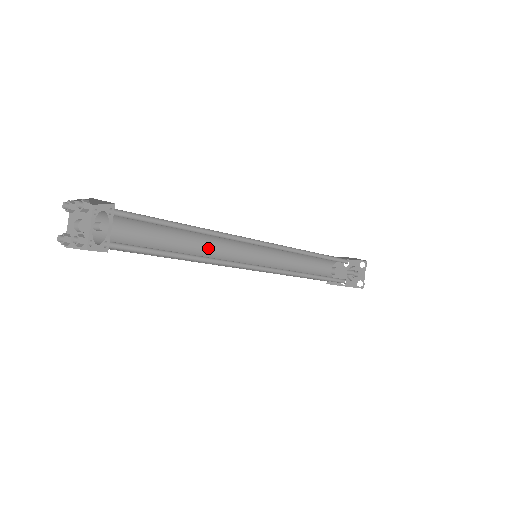
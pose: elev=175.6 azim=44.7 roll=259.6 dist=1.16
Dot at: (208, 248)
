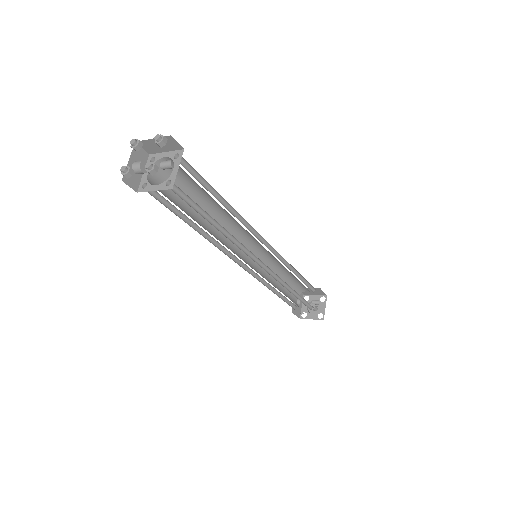
Dot at: (221, 235)
